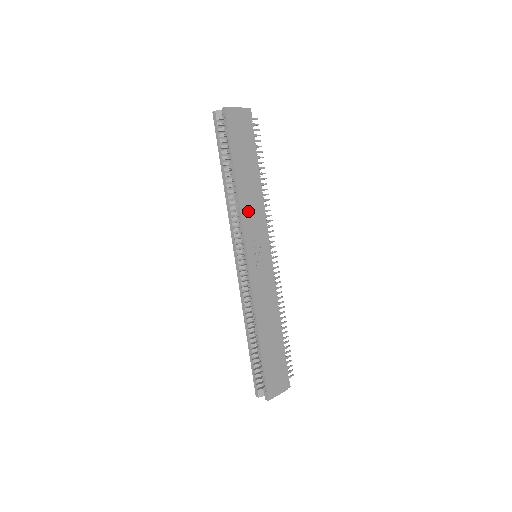
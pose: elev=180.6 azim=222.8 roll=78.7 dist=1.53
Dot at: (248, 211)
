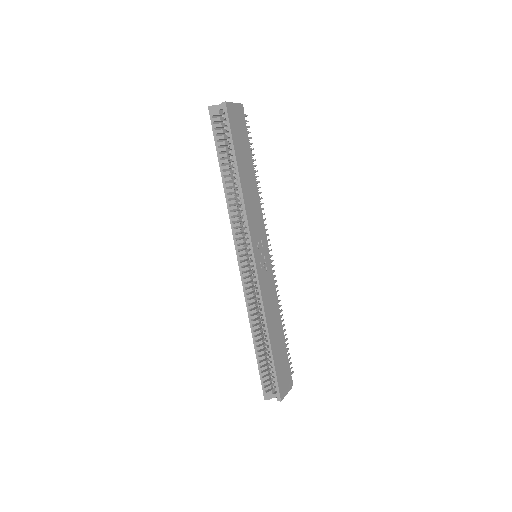
Dot at: (251, 210)
